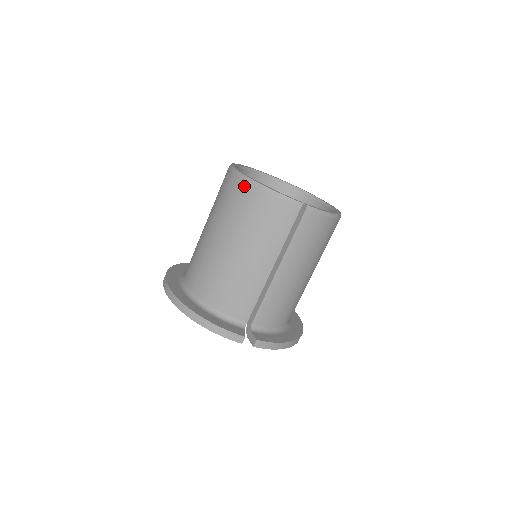
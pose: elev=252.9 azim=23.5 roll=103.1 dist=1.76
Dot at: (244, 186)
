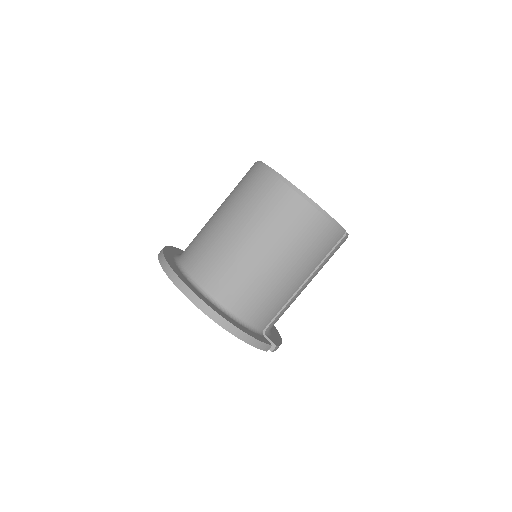
Dot at: (306, 207)
